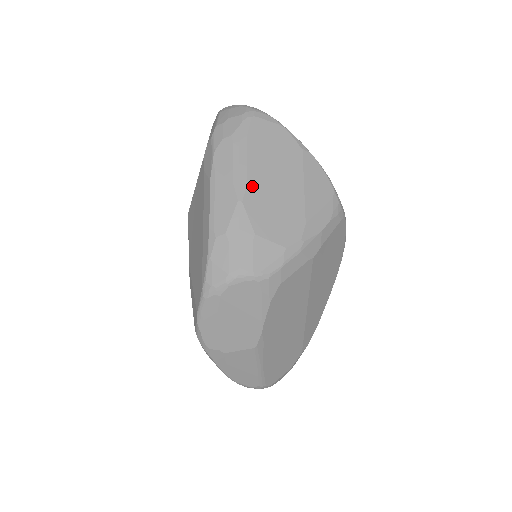
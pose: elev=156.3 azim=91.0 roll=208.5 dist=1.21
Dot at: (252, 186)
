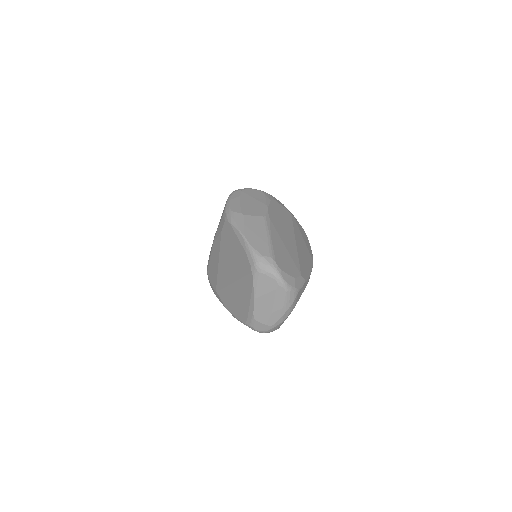
Dot at: occluded
